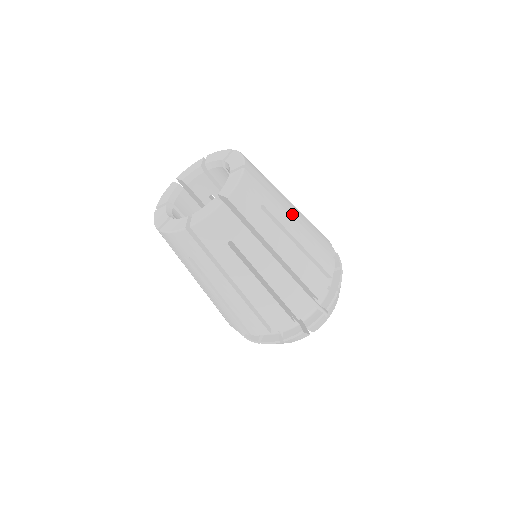
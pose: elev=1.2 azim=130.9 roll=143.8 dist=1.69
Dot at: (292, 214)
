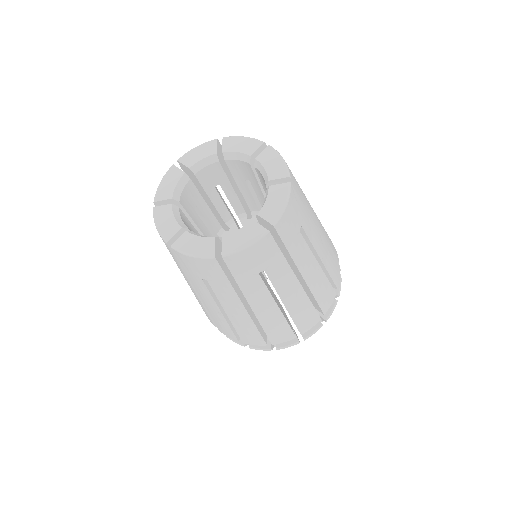
Dot at: (317, 226)
